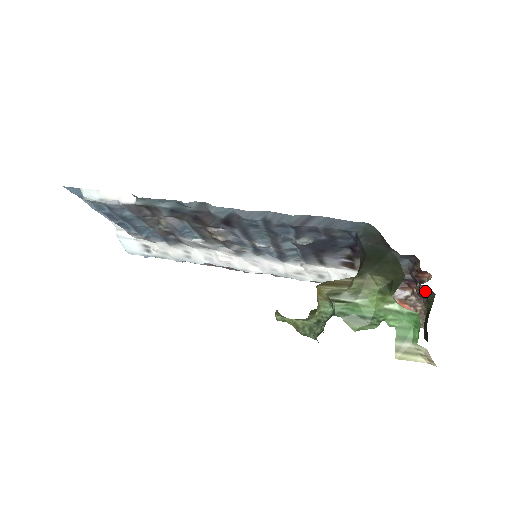
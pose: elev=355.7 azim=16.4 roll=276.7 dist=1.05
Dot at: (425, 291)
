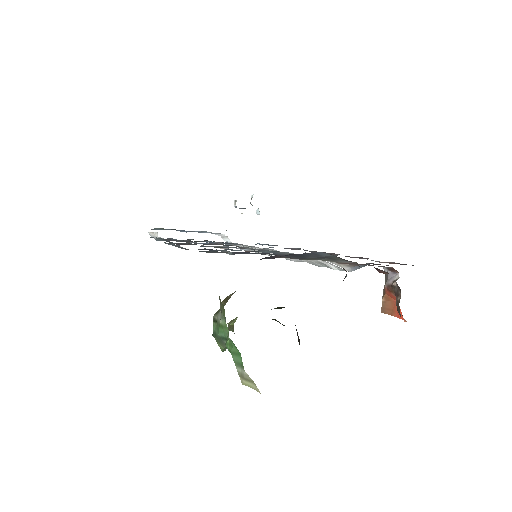
Dot at: occluded
